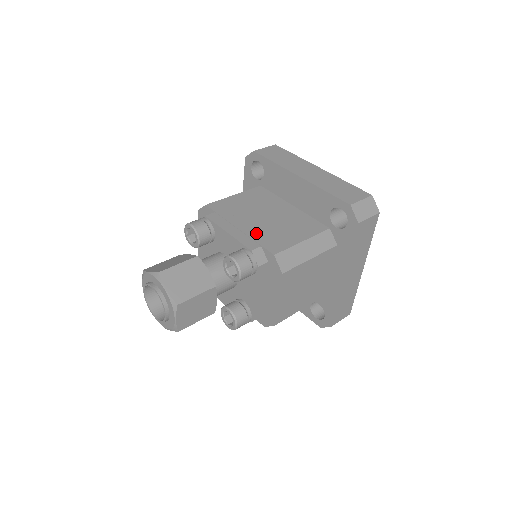
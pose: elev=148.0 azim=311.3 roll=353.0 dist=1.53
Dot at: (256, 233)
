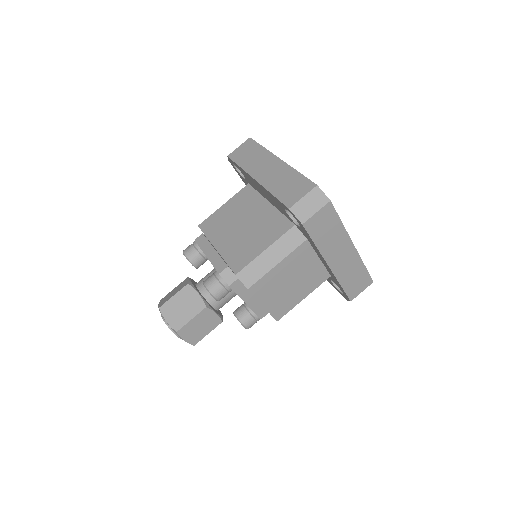
Dot at: (228, 251)
